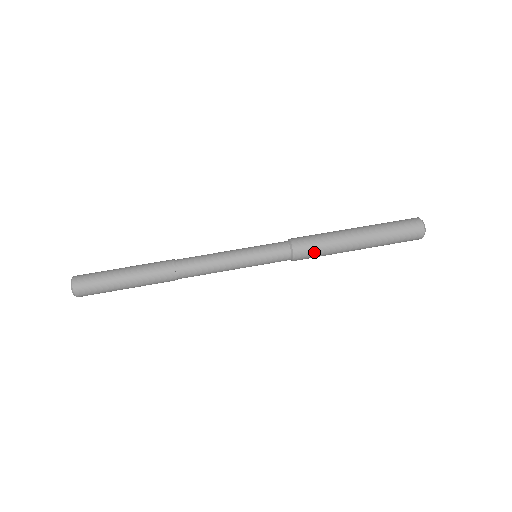
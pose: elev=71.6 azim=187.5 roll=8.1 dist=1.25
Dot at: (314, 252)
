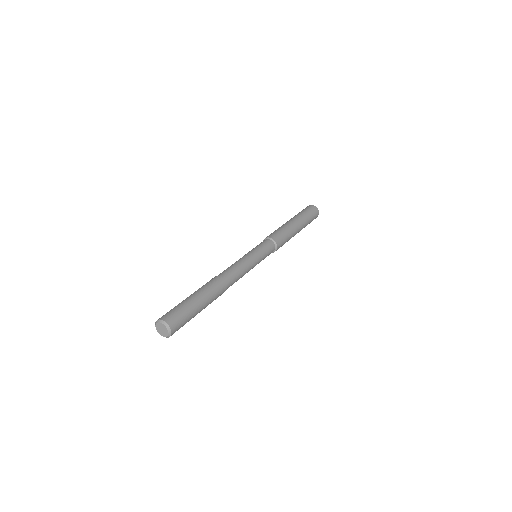
Dot at: occluded
